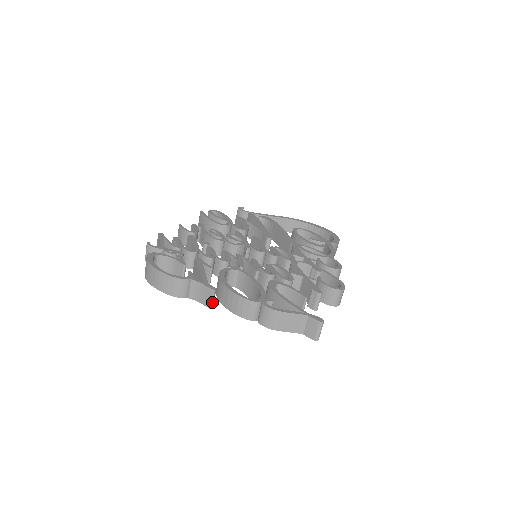
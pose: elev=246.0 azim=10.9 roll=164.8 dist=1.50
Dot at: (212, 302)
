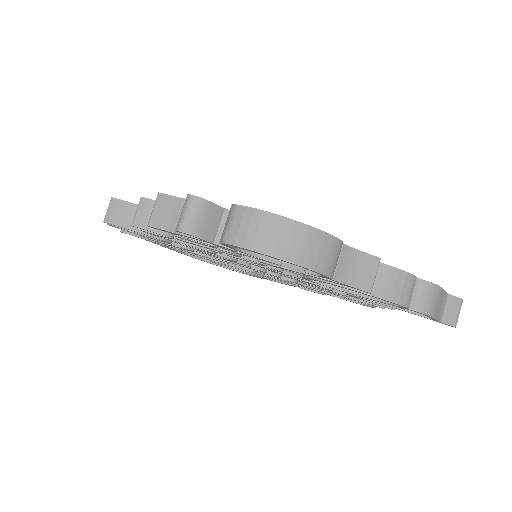
Dot at: occluded
